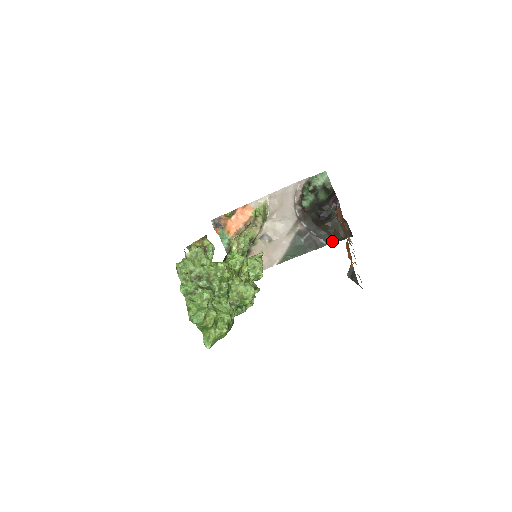
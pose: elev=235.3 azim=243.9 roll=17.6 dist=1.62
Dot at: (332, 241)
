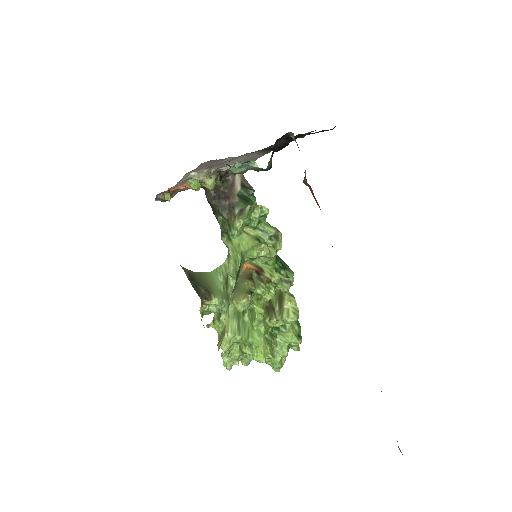
Dot at: occluded
